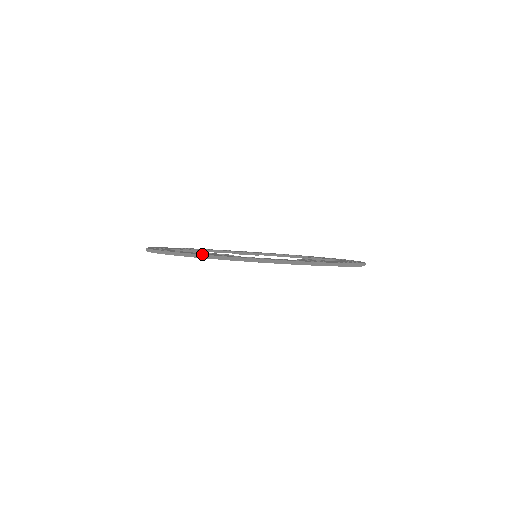
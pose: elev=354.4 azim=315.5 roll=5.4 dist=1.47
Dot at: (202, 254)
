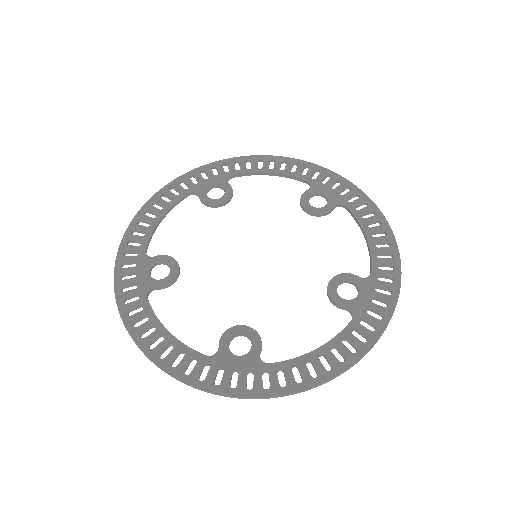
Dot at: (114, 287)
